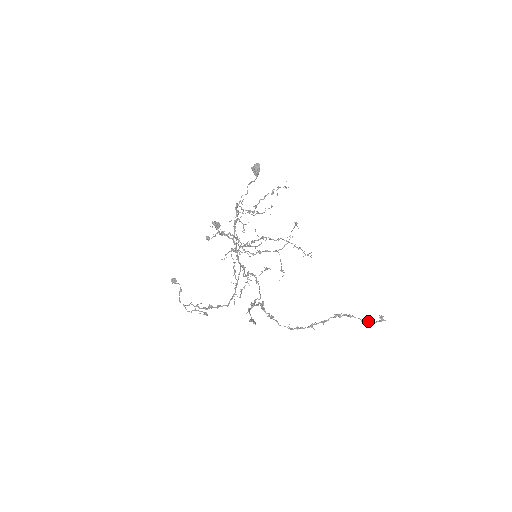
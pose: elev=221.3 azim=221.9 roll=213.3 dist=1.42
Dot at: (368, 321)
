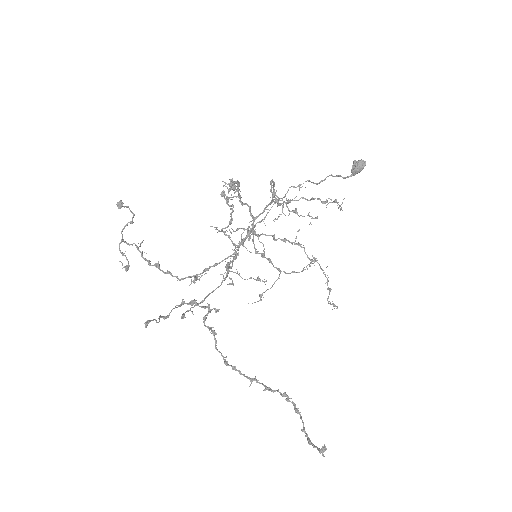
Dot at: occluded
